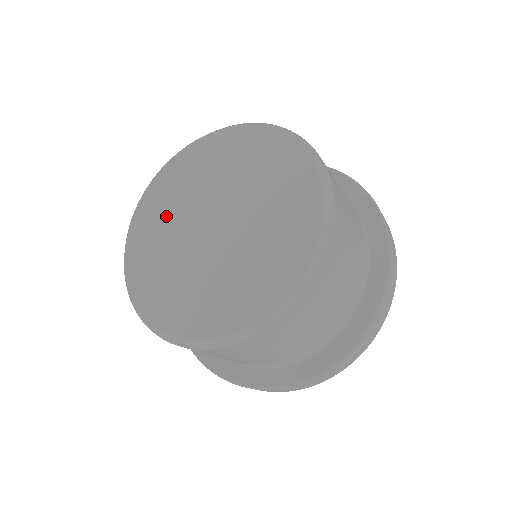
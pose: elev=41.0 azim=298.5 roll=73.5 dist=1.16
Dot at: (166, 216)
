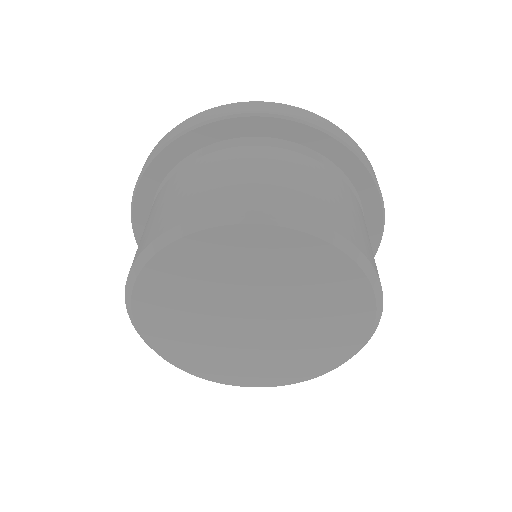
Dot at: (189, 298)
